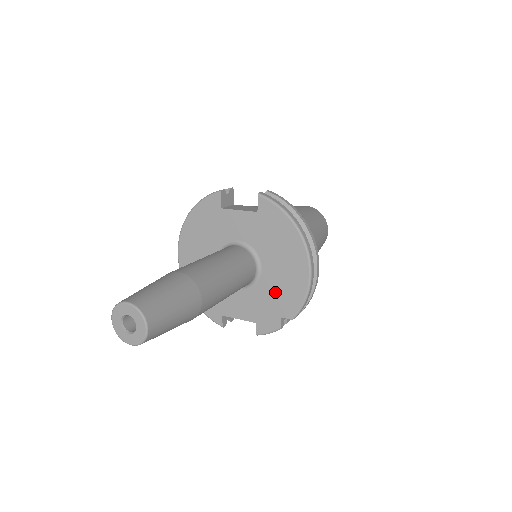
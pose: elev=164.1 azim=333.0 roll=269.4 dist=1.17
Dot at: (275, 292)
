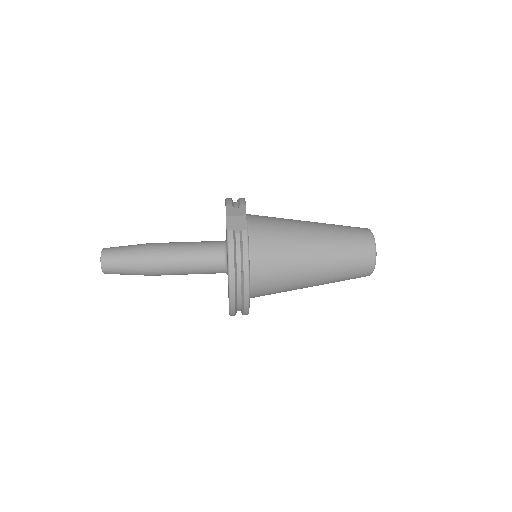
Dot at: (228, 292)
